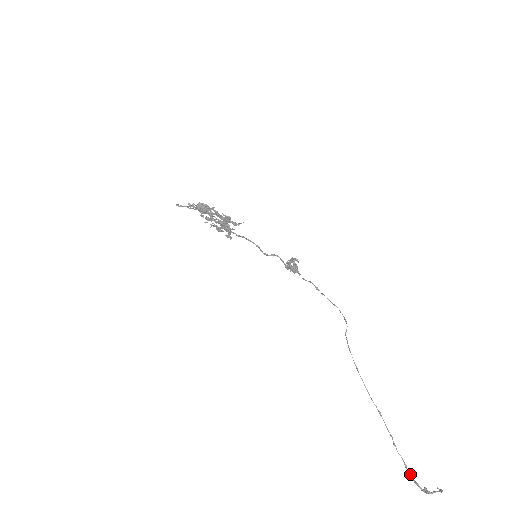
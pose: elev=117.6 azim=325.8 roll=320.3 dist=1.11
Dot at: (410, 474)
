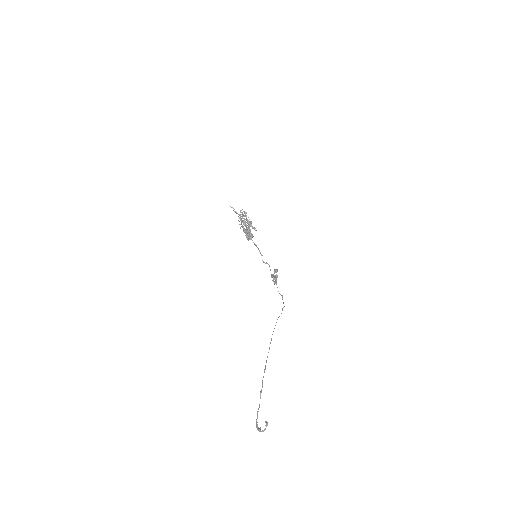
Dot at: (257, 415)
